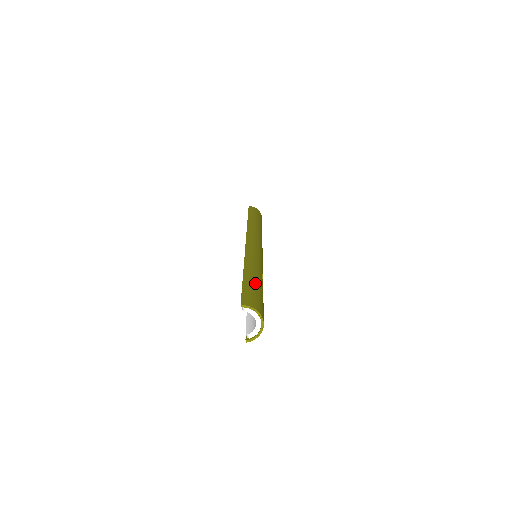
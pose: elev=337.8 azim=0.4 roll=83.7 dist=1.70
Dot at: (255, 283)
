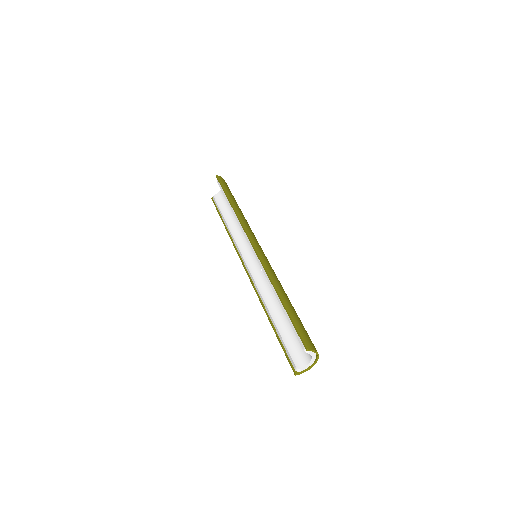
Dot at: (295, 311)
